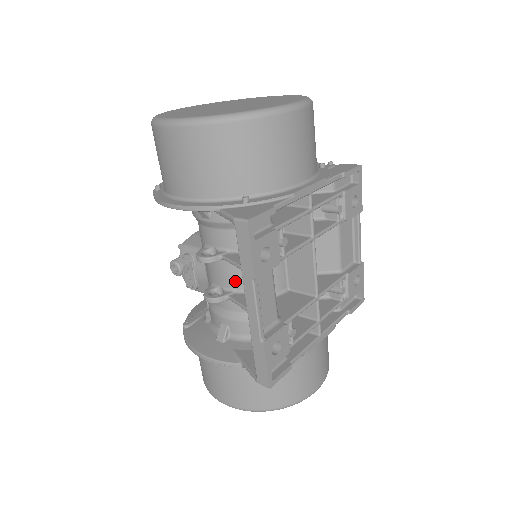
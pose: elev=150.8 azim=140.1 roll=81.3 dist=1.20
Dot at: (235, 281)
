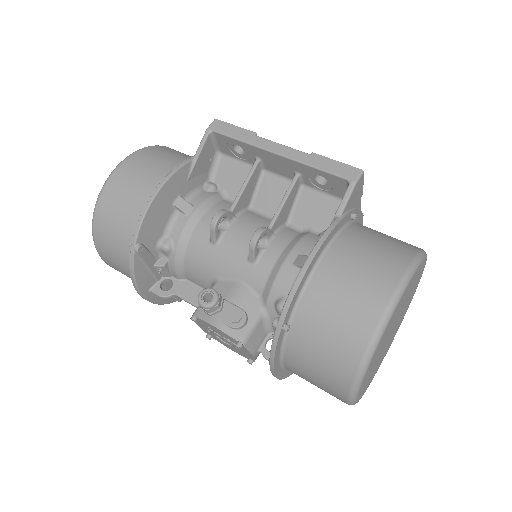
Dot at: (259, 226)
